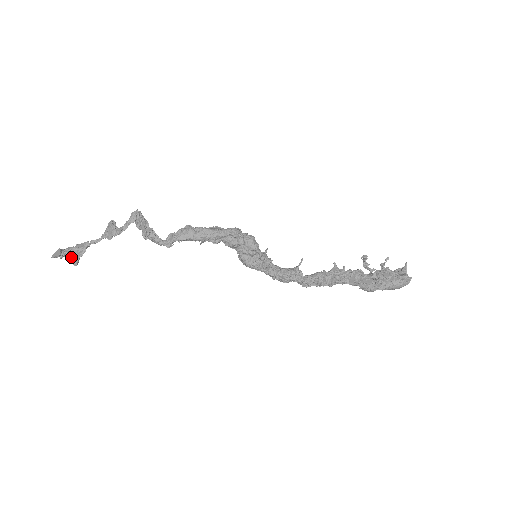
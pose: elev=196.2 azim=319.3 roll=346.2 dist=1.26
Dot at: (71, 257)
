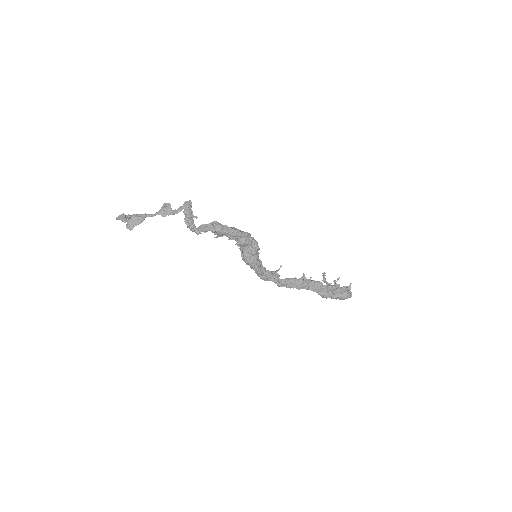
Dot at: (127, 222)
